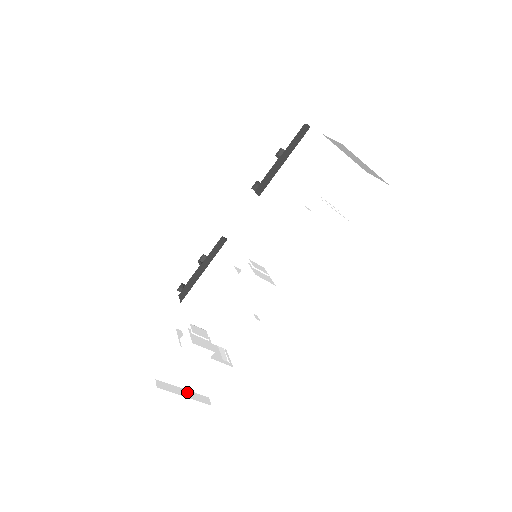
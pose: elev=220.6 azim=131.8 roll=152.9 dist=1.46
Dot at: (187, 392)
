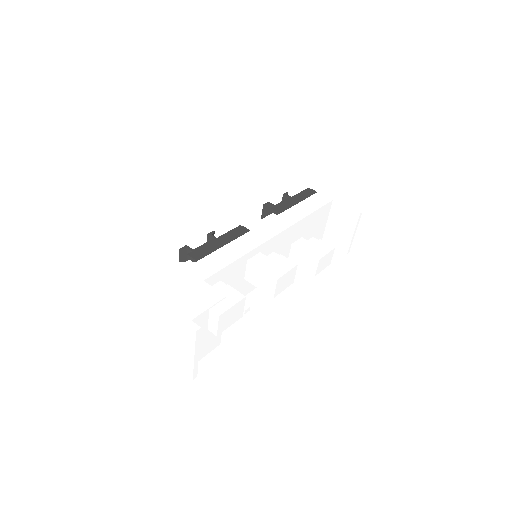
Dot at: occluded
